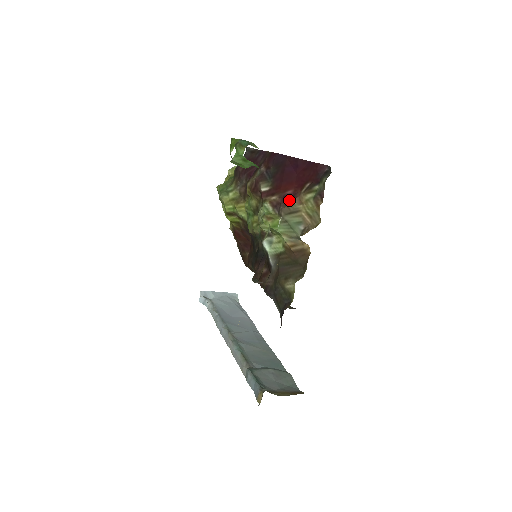
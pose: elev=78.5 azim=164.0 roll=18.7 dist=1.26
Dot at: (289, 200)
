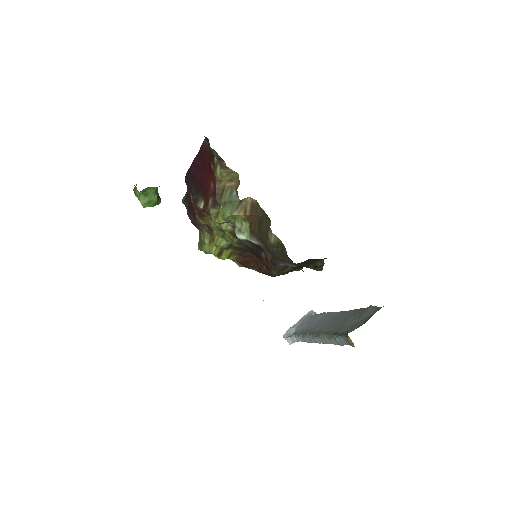
Dot at: (216, 190)
